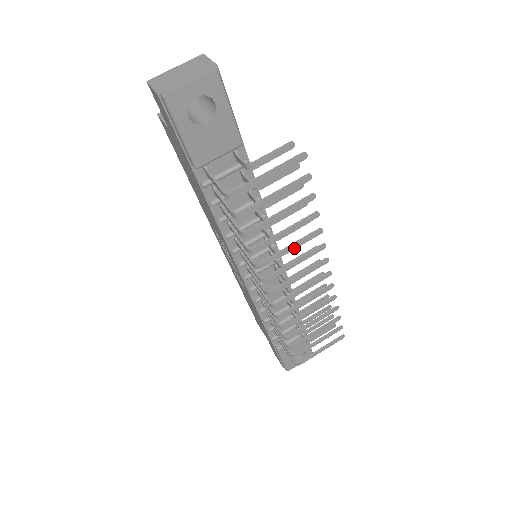
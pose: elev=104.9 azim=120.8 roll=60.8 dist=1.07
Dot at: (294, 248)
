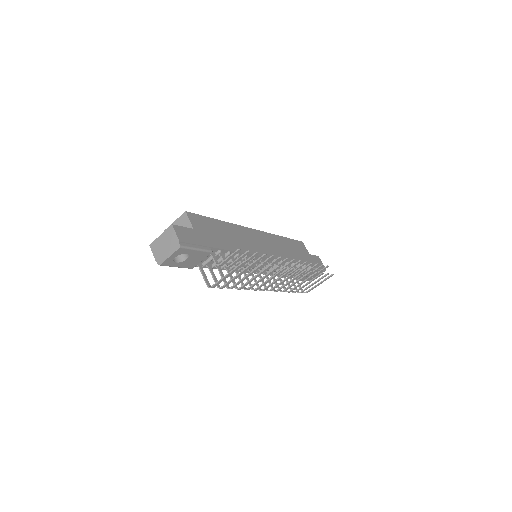
Dot at: occluded
